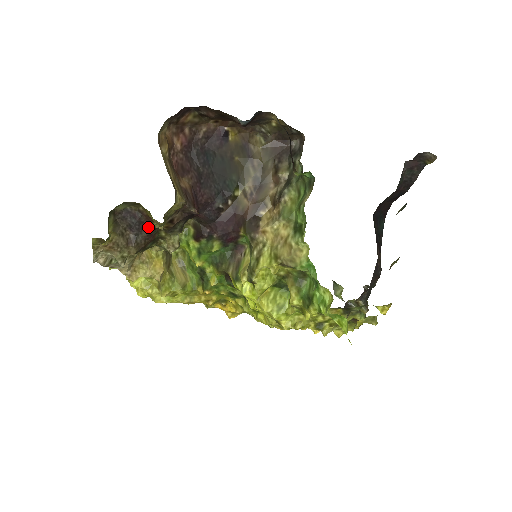
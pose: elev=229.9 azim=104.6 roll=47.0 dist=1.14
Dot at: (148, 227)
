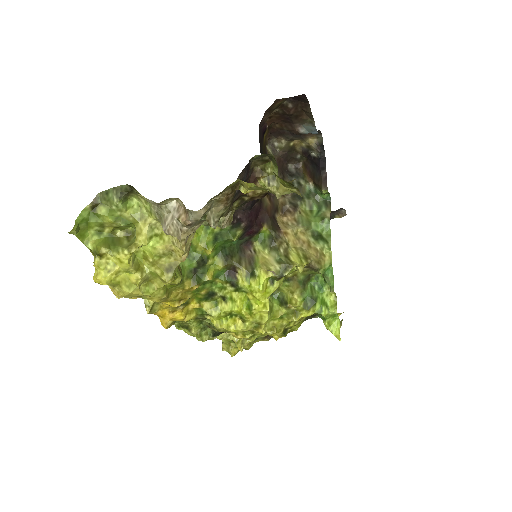
Dot at: occluded
